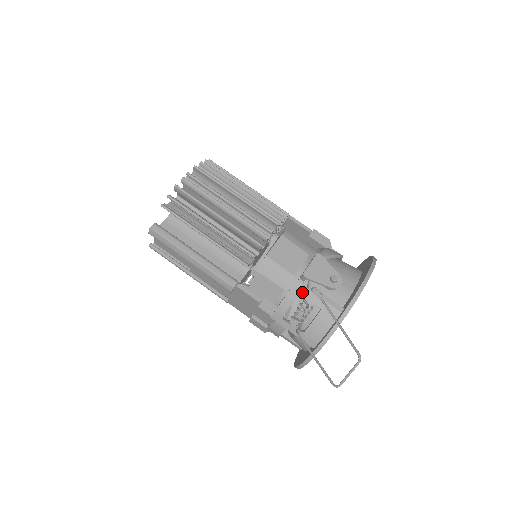
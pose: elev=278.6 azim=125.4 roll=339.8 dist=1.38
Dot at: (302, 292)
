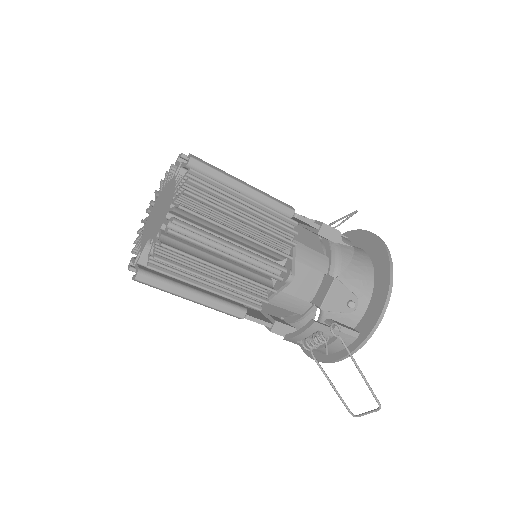
Dot at: (320, 329)
